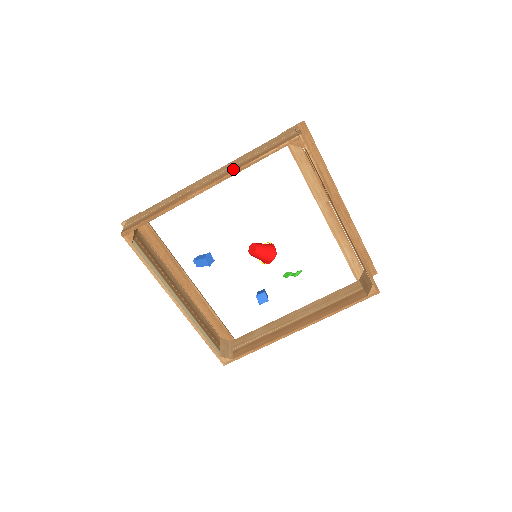
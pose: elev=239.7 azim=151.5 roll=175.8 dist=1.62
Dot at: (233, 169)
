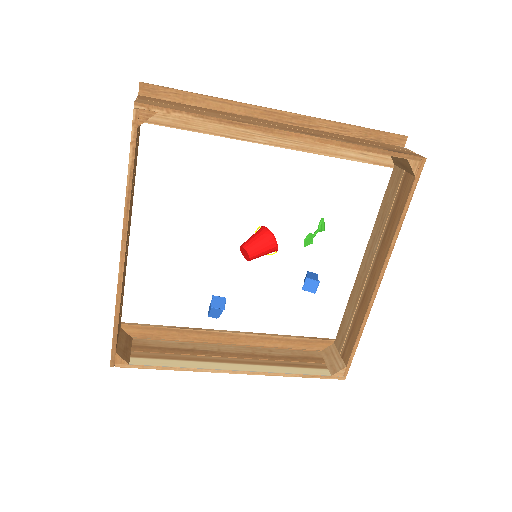
Dot at: (124, 211)
